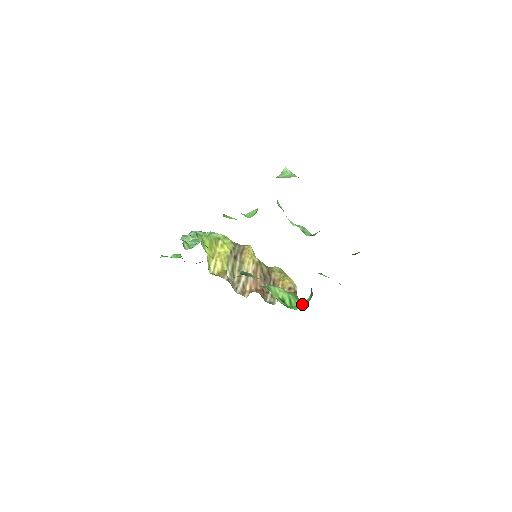
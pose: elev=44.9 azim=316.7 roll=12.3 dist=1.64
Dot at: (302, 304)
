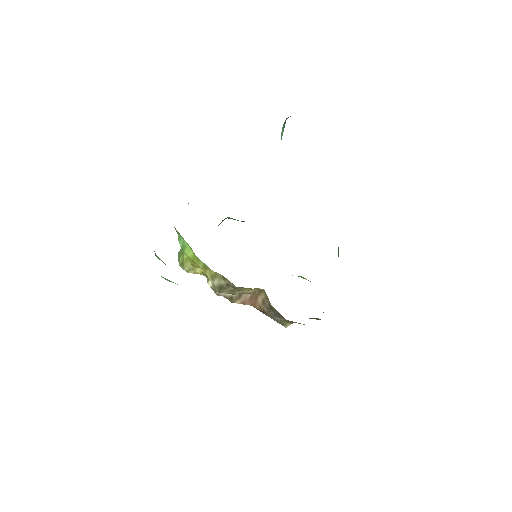
Dot at: occluded
